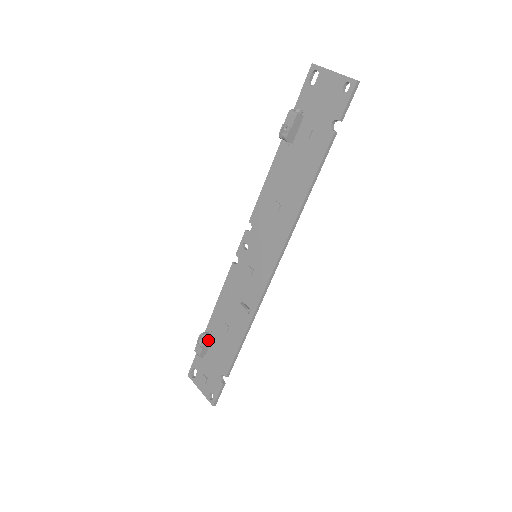
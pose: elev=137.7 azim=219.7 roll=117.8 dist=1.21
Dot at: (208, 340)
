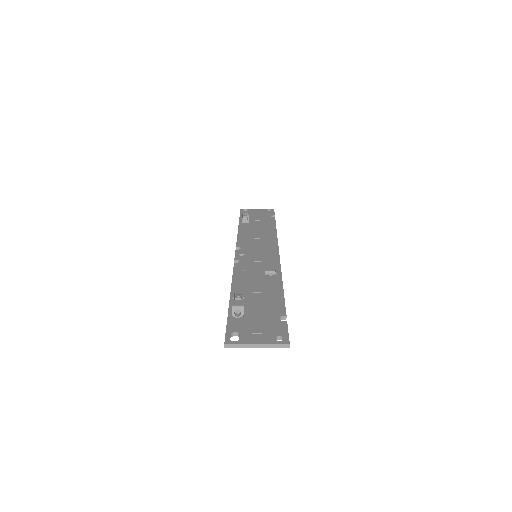
Dot at: occluded
